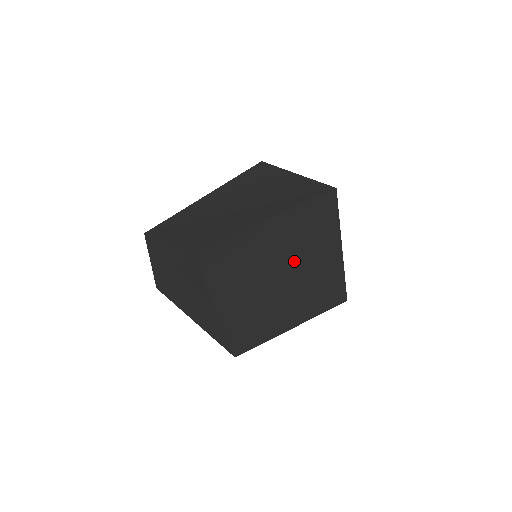
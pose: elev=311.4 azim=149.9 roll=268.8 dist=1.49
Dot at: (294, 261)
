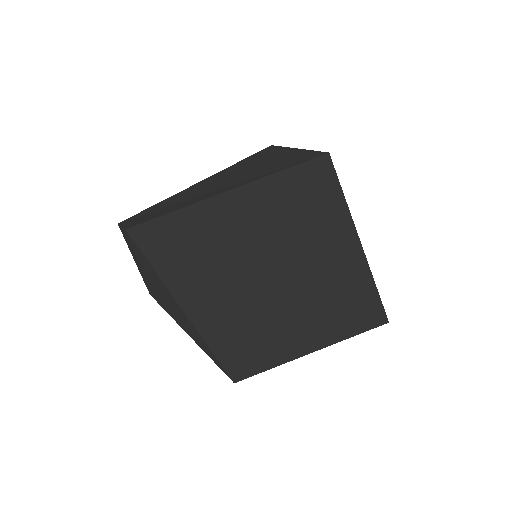
Dot at: (289, 257)
